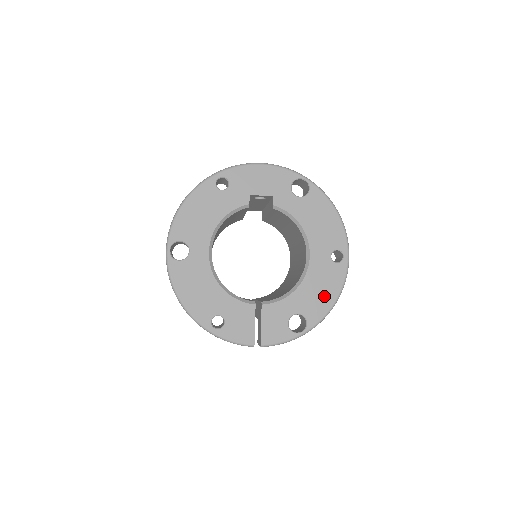
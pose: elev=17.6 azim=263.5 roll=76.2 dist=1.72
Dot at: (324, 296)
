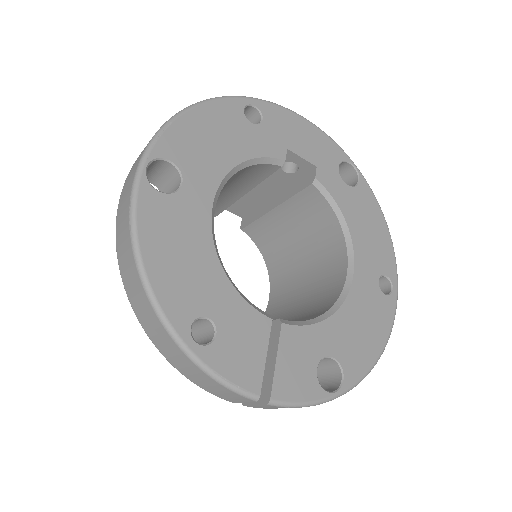
Dot at: (368, 339)
